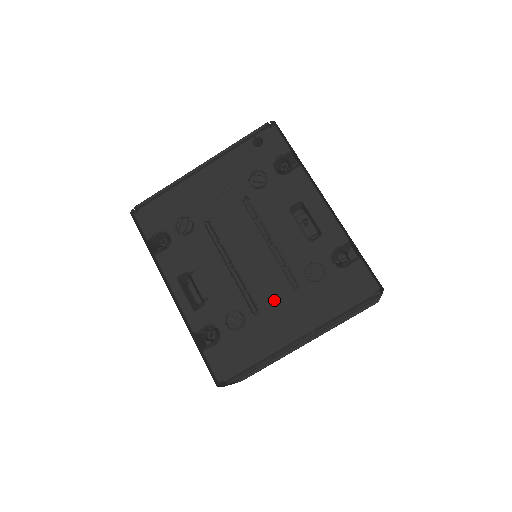
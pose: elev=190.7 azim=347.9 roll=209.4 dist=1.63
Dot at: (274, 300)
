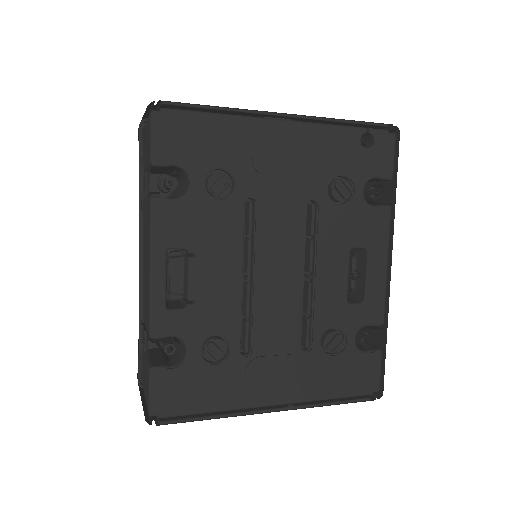
Dot at: (273, 349)
